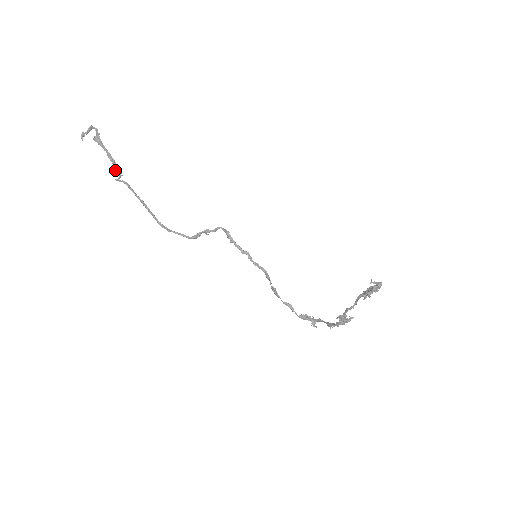
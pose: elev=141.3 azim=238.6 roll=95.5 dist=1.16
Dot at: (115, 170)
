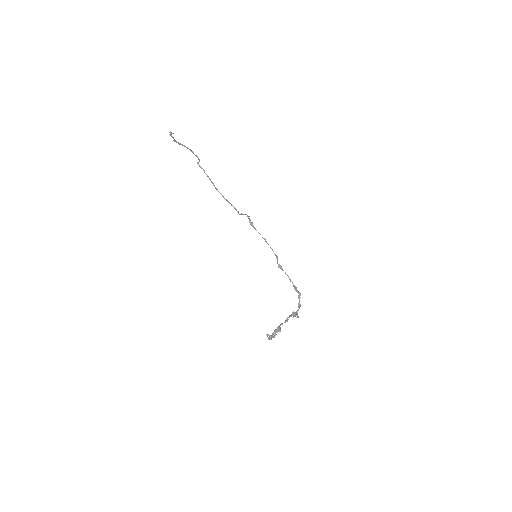
Dot at: occluded
